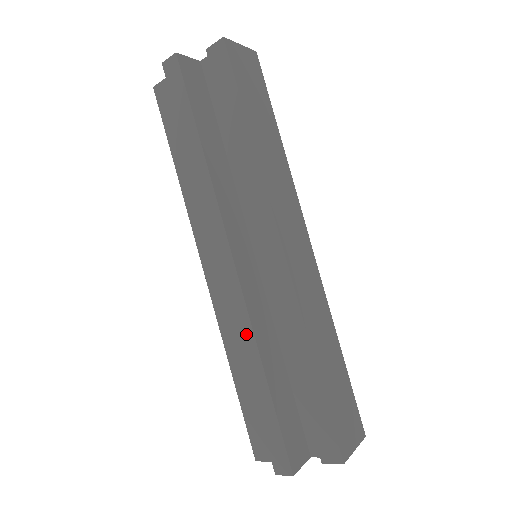
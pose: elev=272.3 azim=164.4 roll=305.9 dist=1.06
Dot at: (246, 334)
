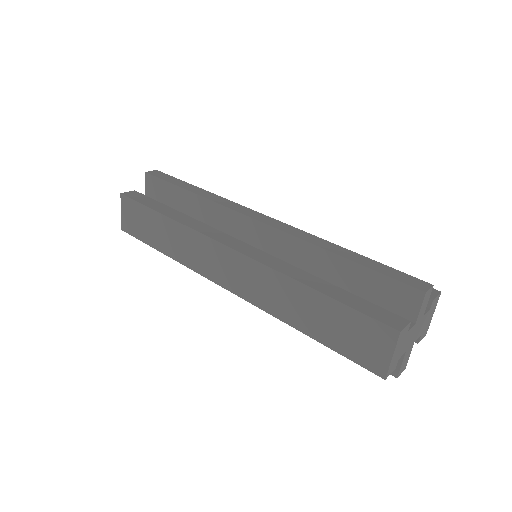
Dot at: (310, 237)
